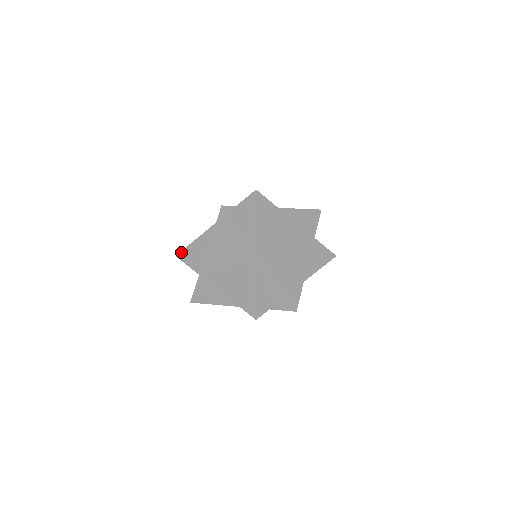
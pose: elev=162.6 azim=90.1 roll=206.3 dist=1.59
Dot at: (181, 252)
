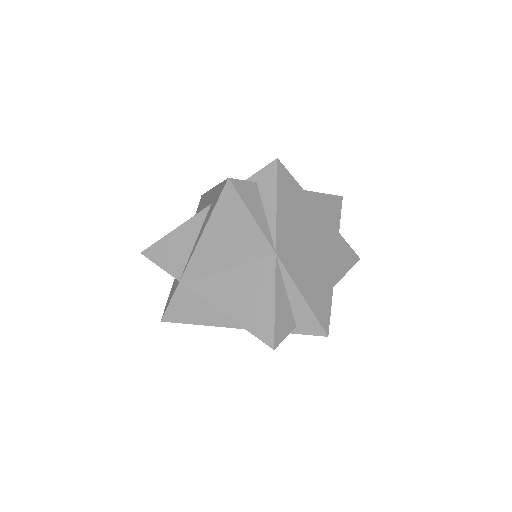
Dot at: (150, 247)
